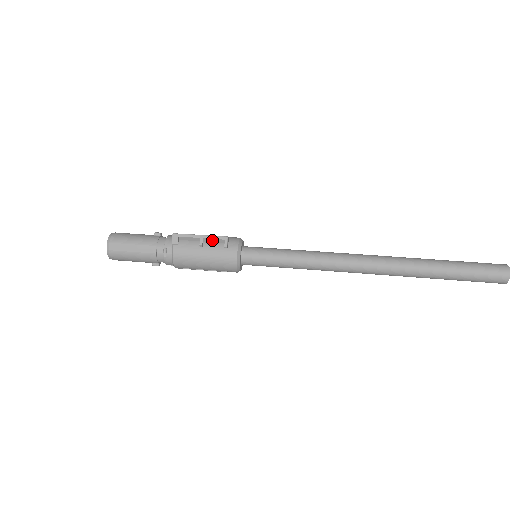
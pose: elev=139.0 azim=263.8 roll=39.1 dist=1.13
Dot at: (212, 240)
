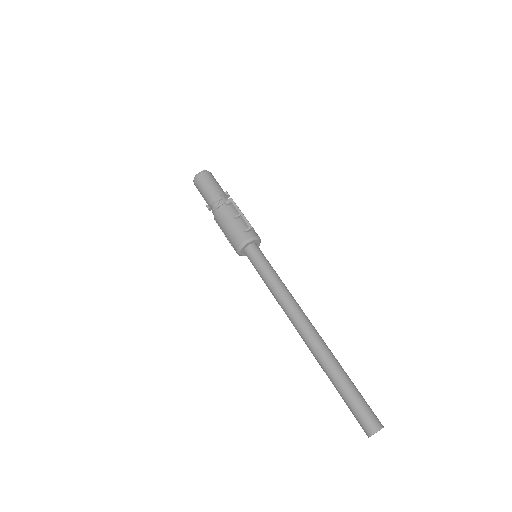
Dot at: (244, 221)
